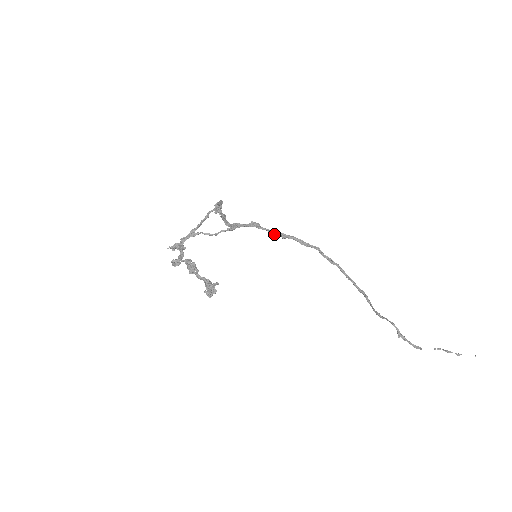
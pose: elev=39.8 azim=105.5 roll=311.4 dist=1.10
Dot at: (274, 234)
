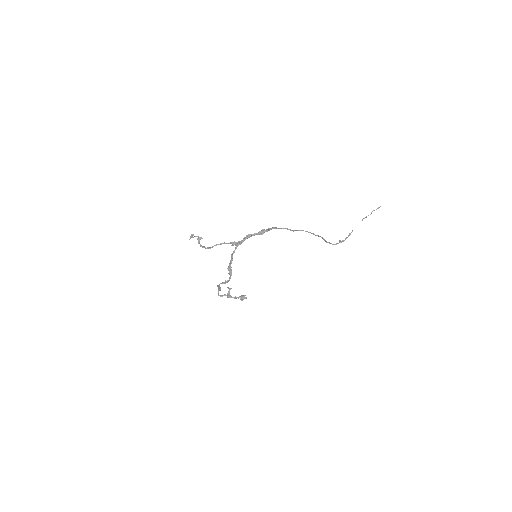
Dot at: (262, 232)
